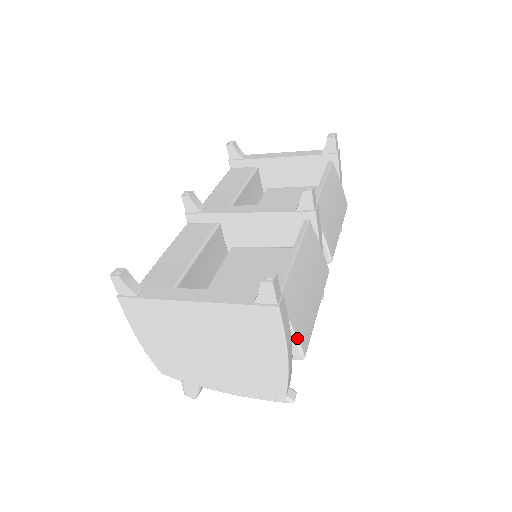
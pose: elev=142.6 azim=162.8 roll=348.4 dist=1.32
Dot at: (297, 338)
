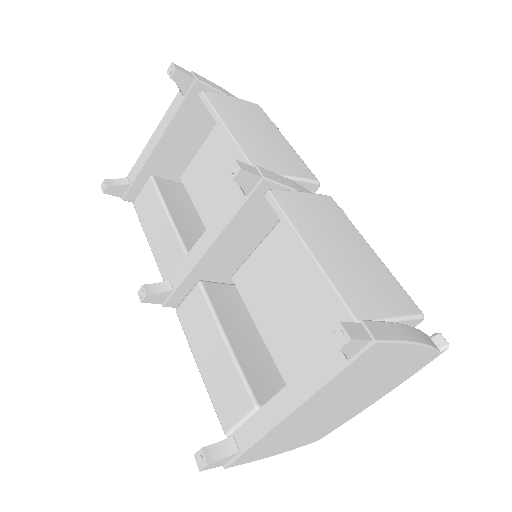
Dot at: (404, 317)
